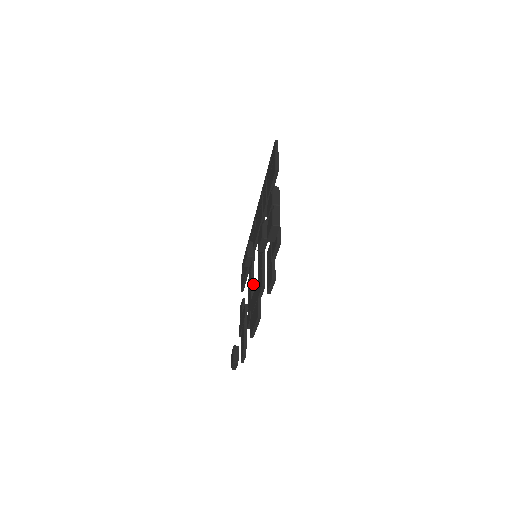
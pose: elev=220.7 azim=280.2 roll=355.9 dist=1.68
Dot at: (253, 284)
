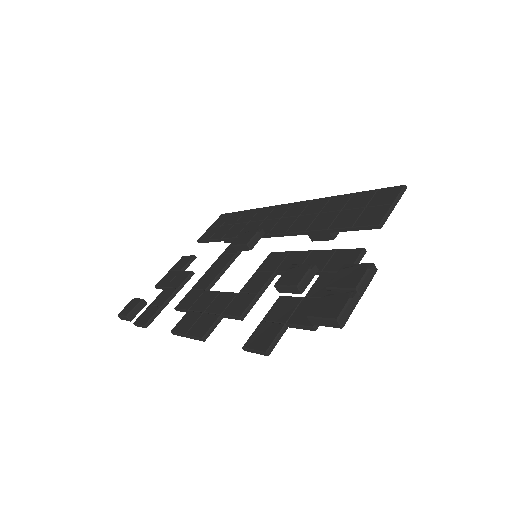
Dot at: (223, 272)
